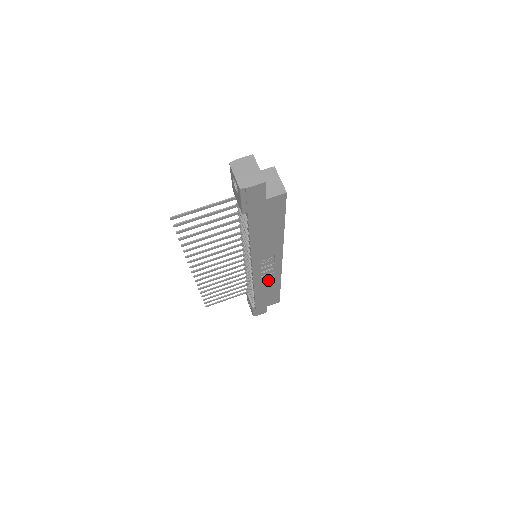
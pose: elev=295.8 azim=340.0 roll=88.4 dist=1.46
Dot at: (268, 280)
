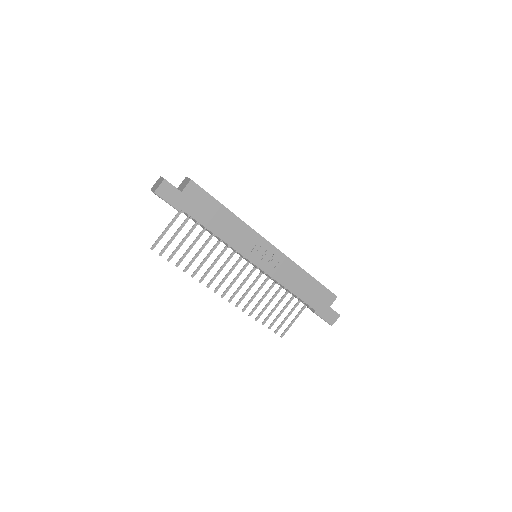
Dot at: (286, 271)
